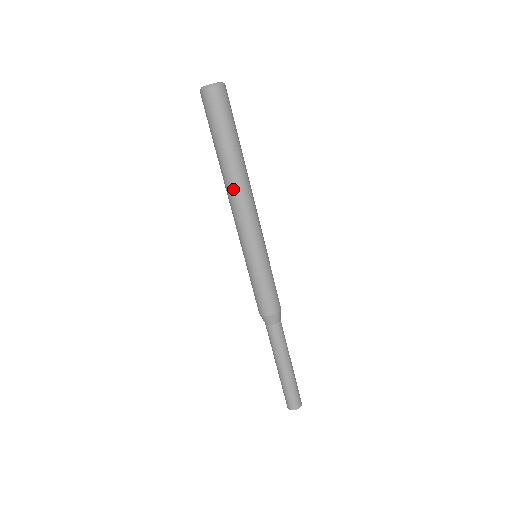
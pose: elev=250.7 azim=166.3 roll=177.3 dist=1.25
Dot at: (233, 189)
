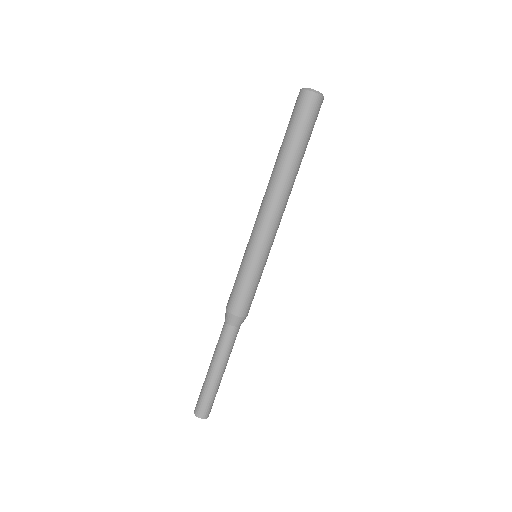
Dot at: (287, 189)
